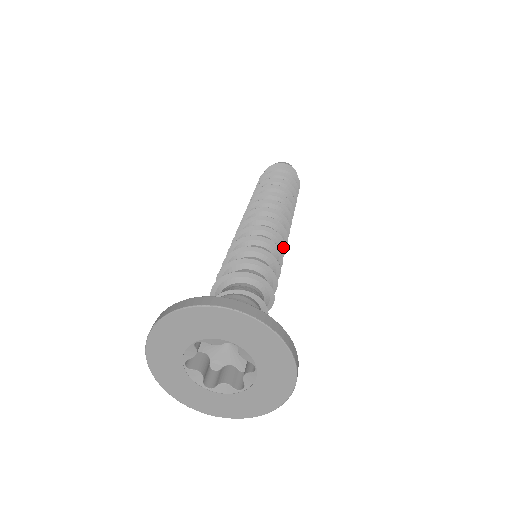
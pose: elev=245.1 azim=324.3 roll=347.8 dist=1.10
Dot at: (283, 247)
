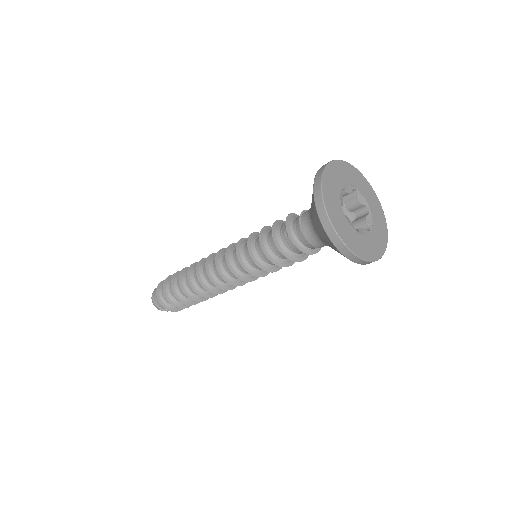
Dot at: occluded
